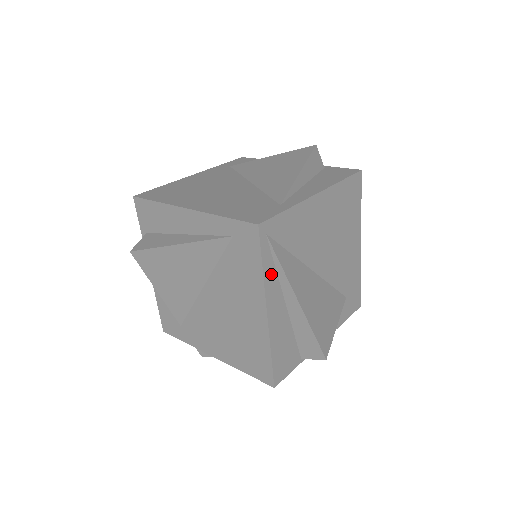
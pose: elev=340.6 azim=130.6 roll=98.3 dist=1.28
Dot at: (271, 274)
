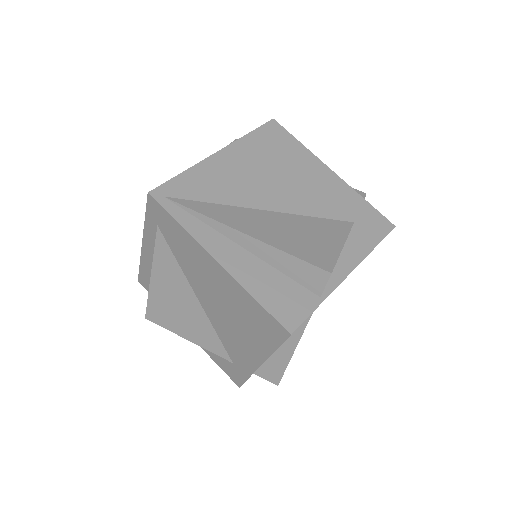
Dot at: (196, 226)
